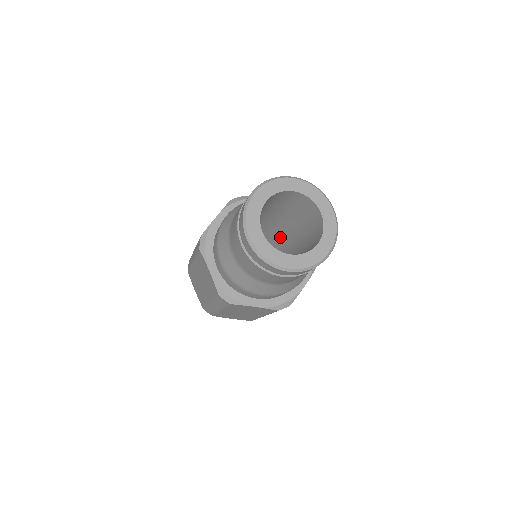
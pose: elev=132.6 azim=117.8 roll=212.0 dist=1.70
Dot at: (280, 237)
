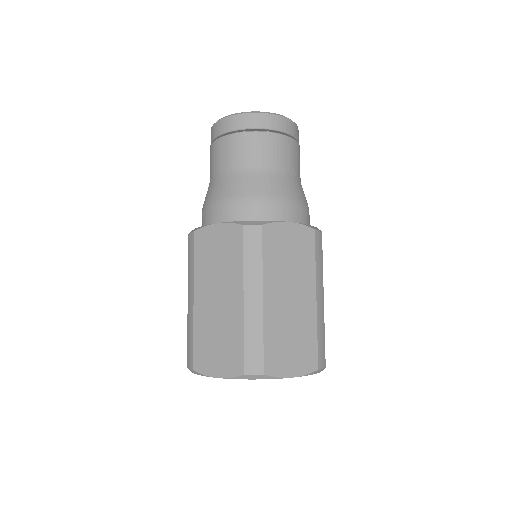
Dot at: occluded
